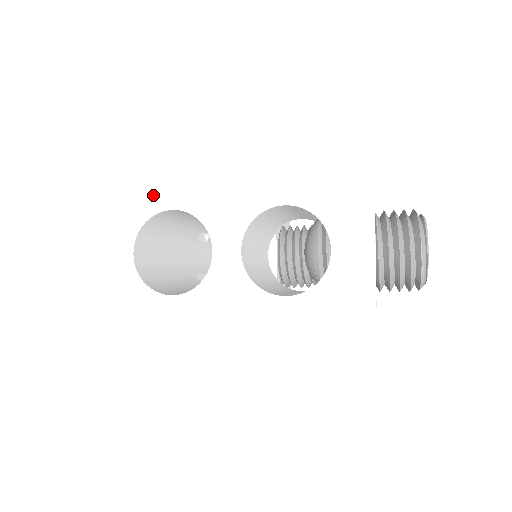
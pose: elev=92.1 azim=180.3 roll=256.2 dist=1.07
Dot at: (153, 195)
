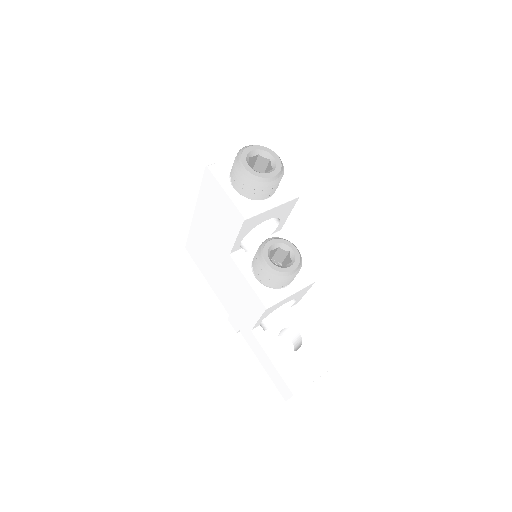
Dot at: occluded
